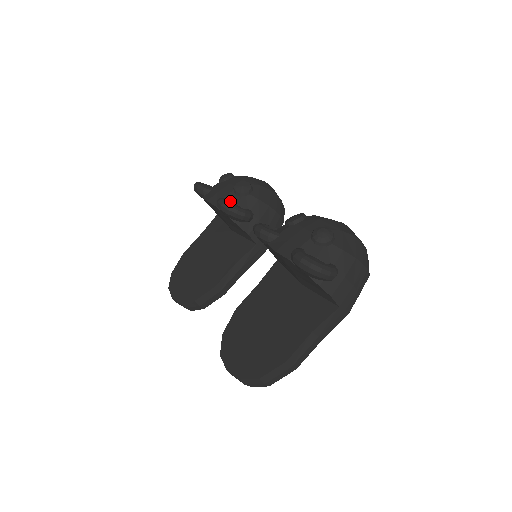
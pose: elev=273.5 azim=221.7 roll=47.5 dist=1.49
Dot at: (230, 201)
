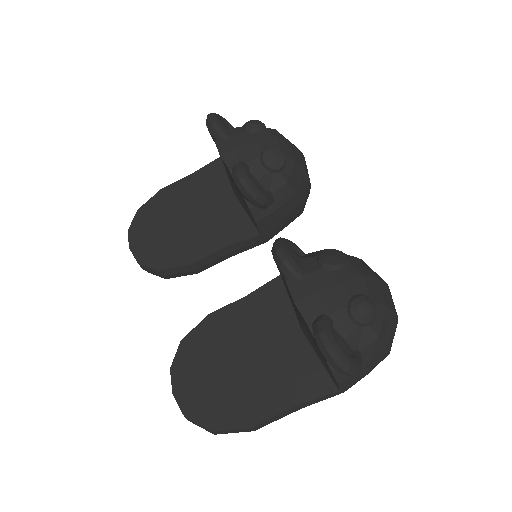
Dot at: (251, 171)
